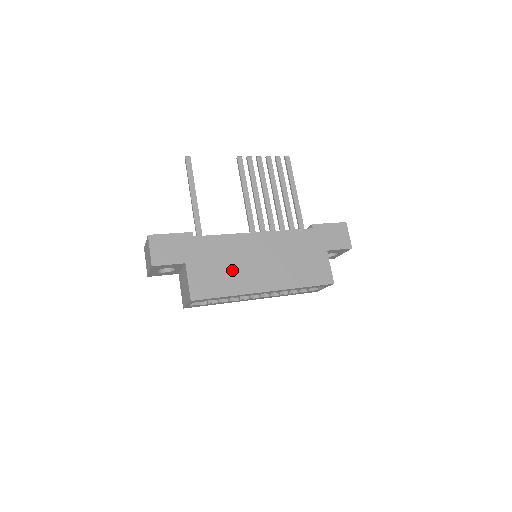
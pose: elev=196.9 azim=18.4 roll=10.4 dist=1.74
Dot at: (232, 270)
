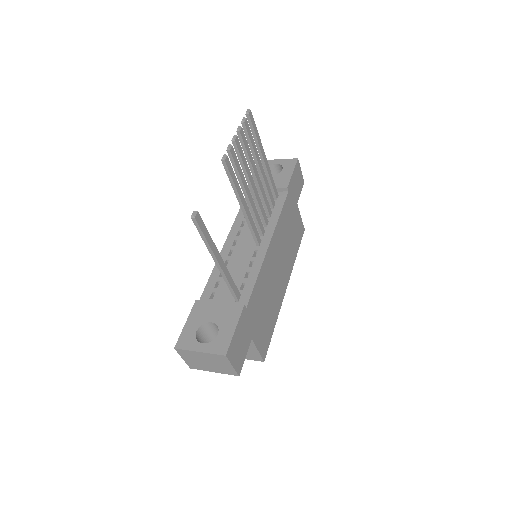
Dot at: (271, 301)
